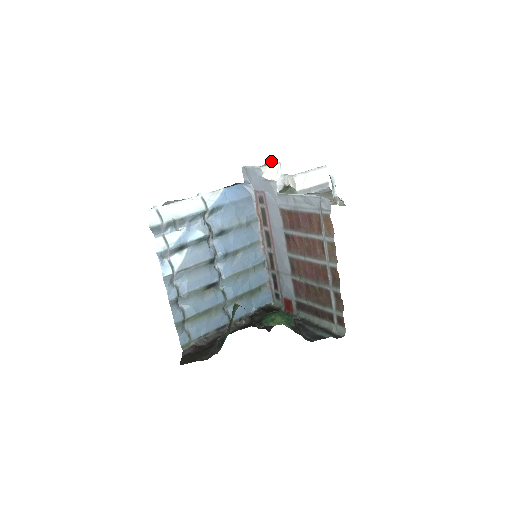
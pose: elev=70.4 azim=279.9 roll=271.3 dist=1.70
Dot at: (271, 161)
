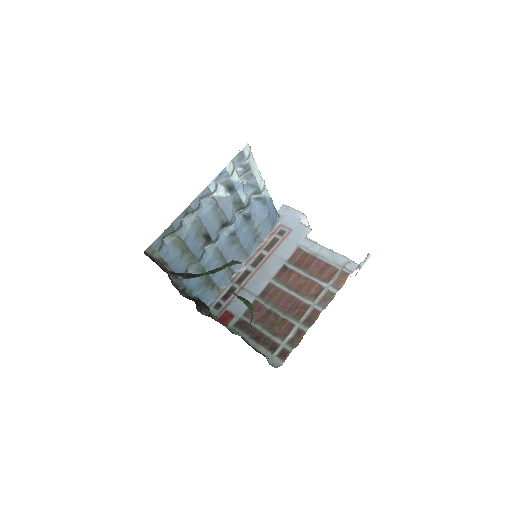
Dot at: occluded
